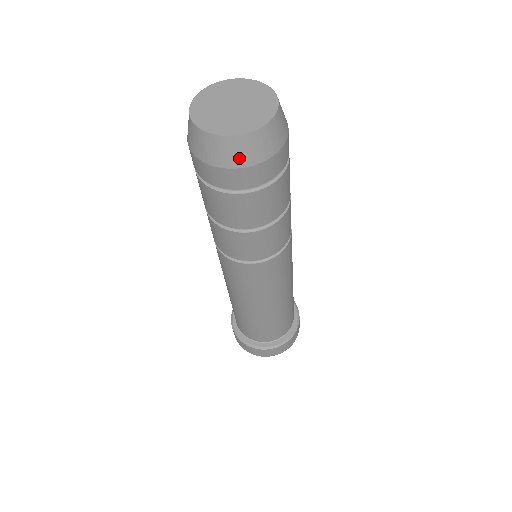
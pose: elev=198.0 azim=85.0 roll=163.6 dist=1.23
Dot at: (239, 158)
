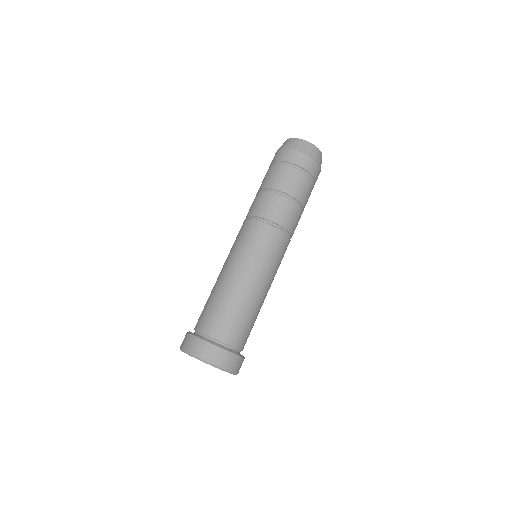
Dot at: (309, 152)
